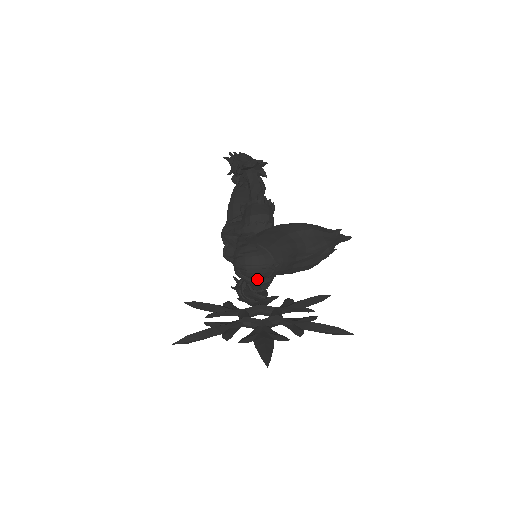
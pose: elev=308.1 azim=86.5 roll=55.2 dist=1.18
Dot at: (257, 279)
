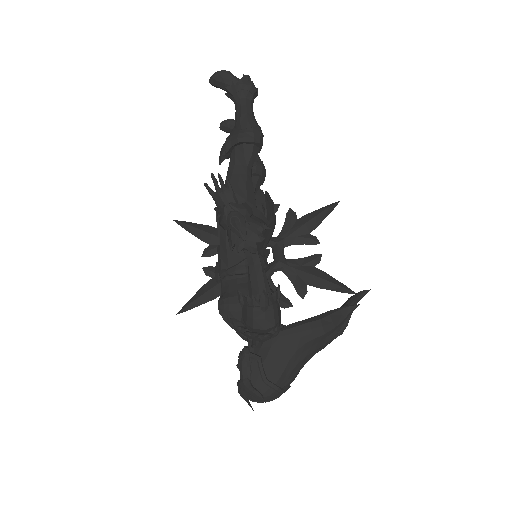
Dot at: occluded
